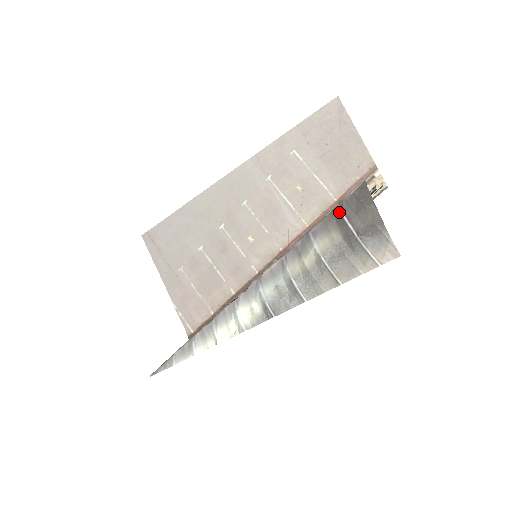
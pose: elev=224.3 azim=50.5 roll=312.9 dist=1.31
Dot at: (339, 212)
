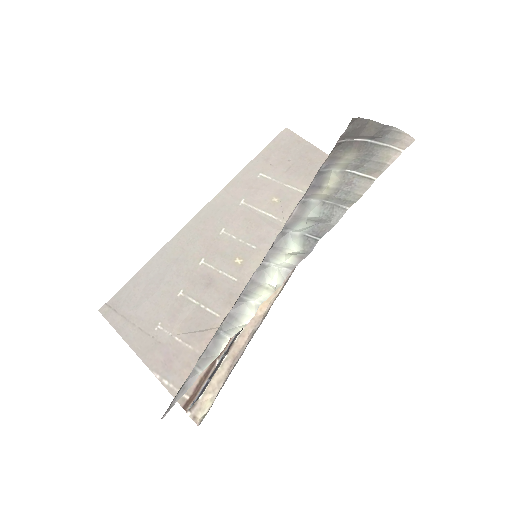
Dot at: (342, 142)
